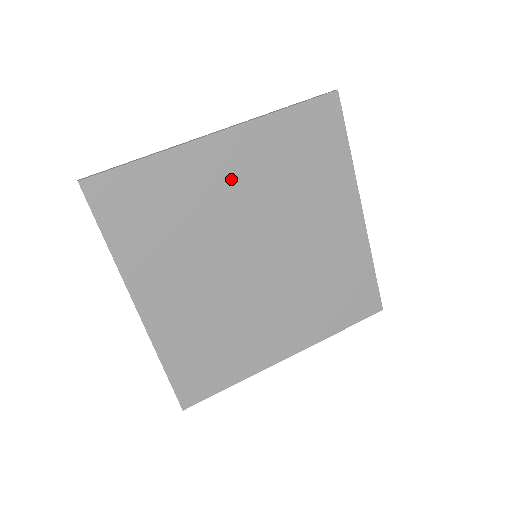
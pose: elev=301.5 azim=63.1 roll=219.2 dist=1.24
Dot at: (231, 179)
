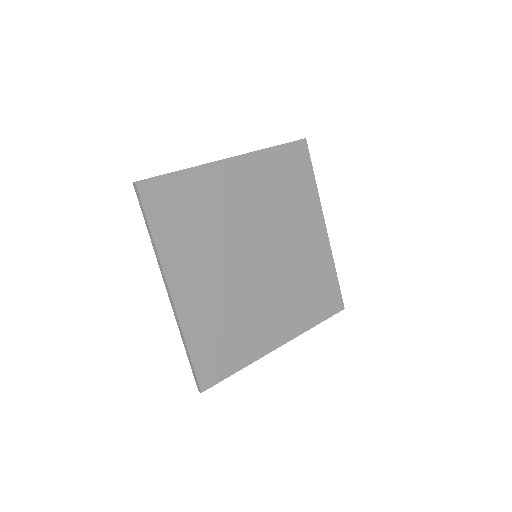
Dot at: (240, 193)
